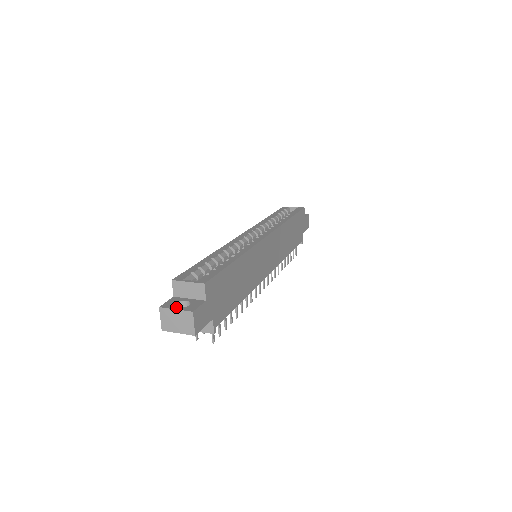
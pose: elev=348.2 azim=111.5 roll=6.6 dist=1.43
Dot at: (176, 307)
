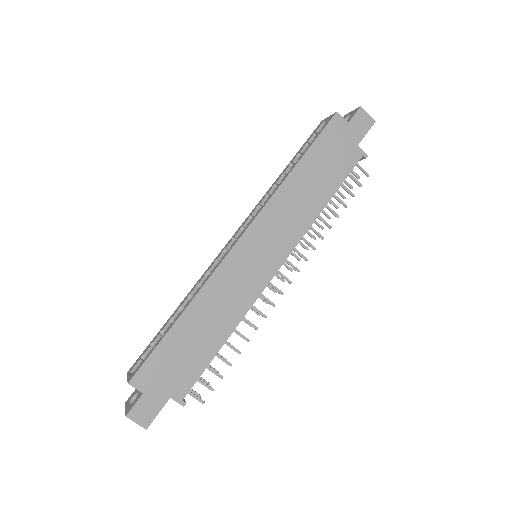
Dot at: (127, 406)
